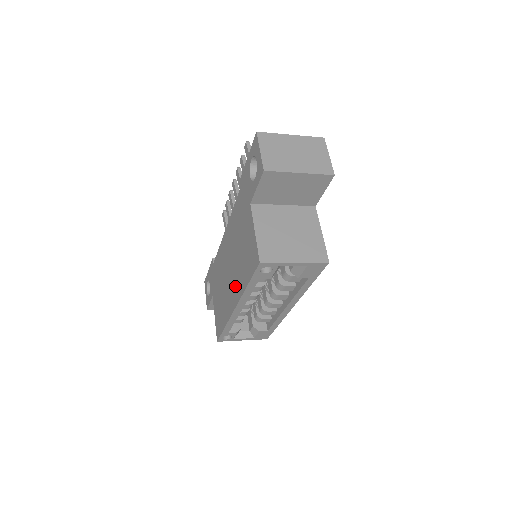
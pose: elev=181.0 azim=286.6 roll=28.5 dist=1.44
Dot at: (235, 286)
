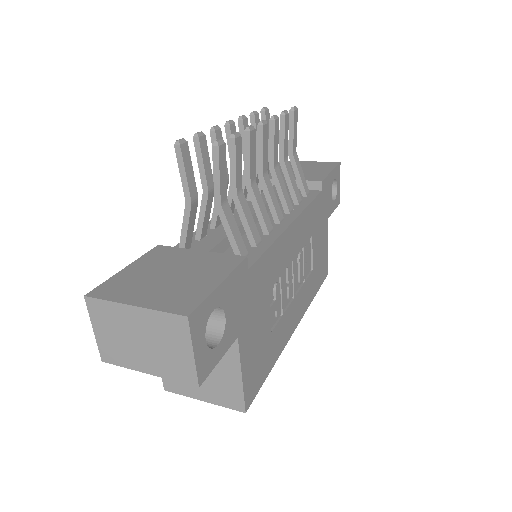
Dot at: occluded
